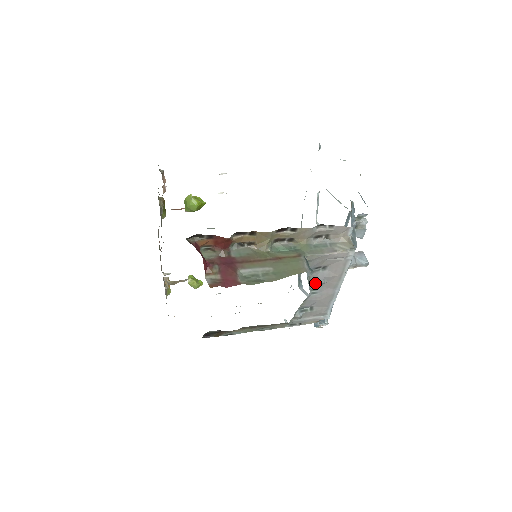
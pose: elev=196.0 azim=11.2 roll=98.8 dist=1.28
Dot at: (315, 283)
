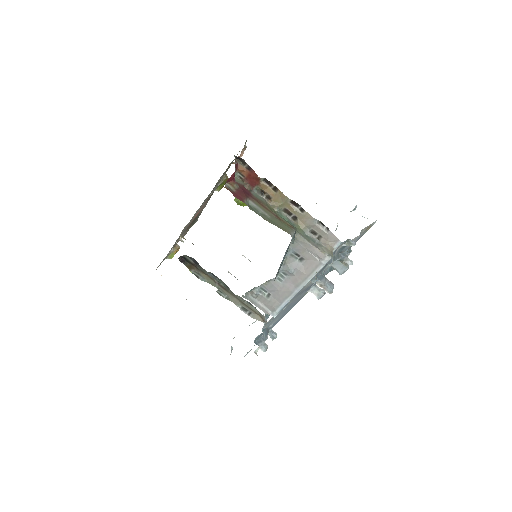
Dot at: (287, 268)
